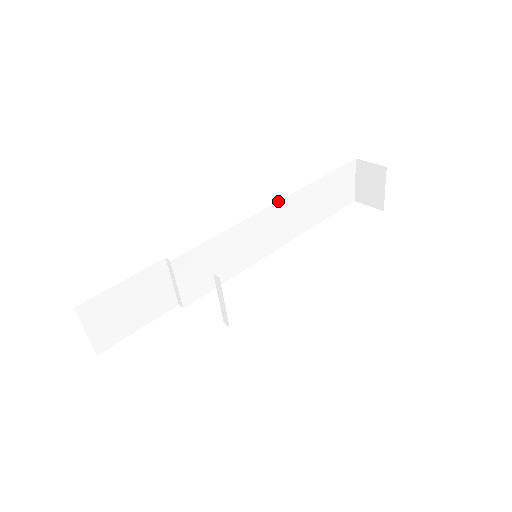
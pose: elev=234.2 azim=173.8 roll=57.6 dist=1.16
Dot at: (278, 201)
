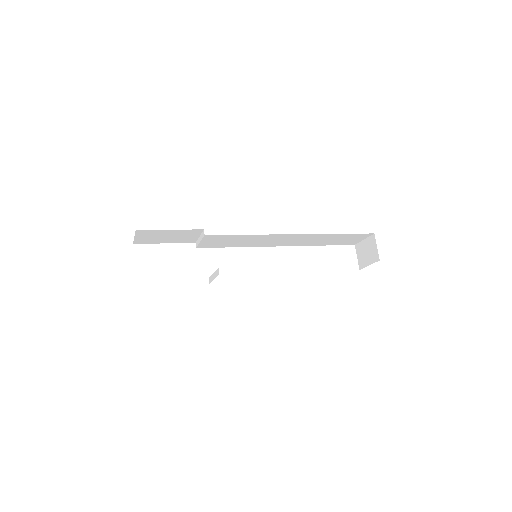
Dot at: (297, 234)
